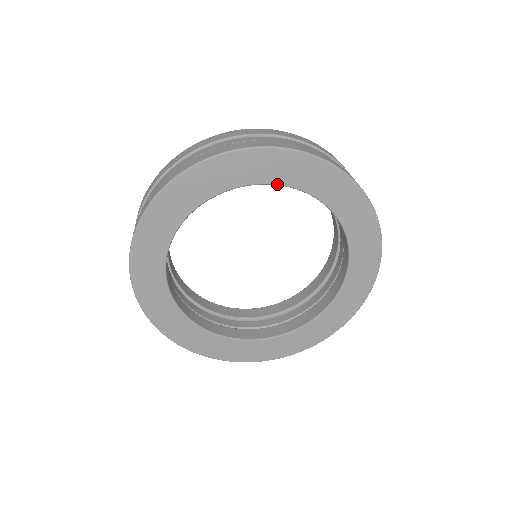
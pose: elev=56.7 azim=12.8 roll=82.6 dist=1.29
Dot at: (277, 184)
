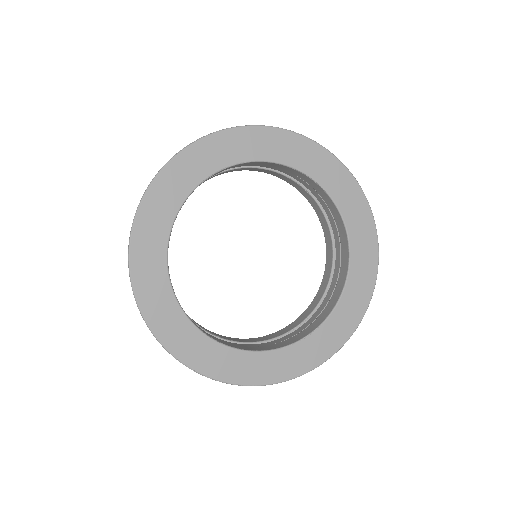
Dot at: (298, 169)
